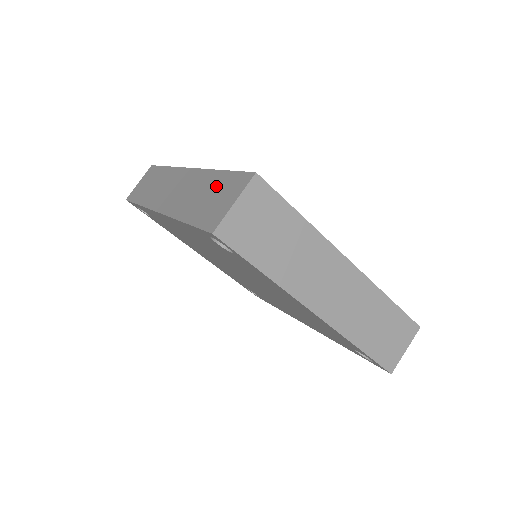
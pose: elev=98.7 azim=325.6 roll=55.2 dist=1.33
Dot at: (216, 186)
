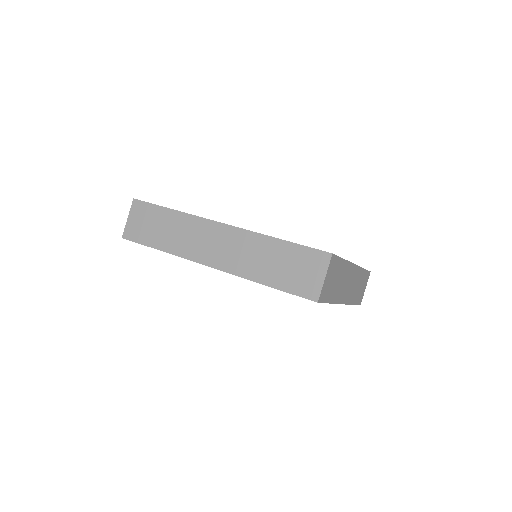
Dot at: (287, 256)
